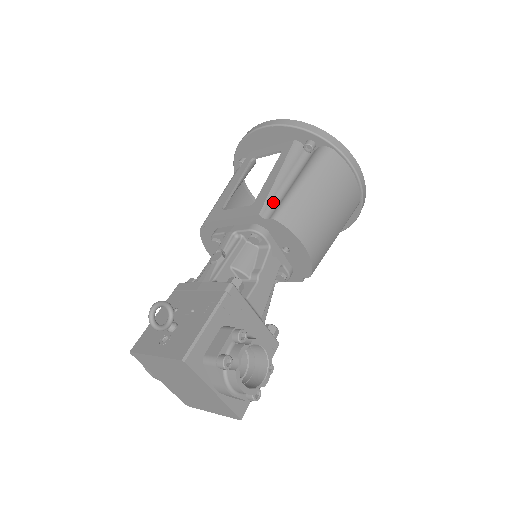
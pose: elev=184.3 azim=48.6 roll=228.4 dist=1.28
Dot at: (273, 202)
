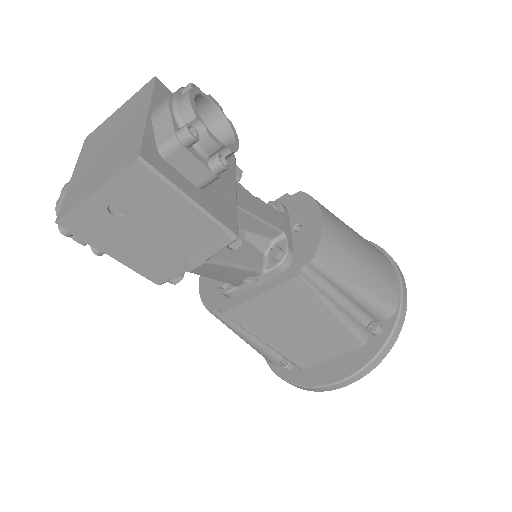
Dot at: occluded
